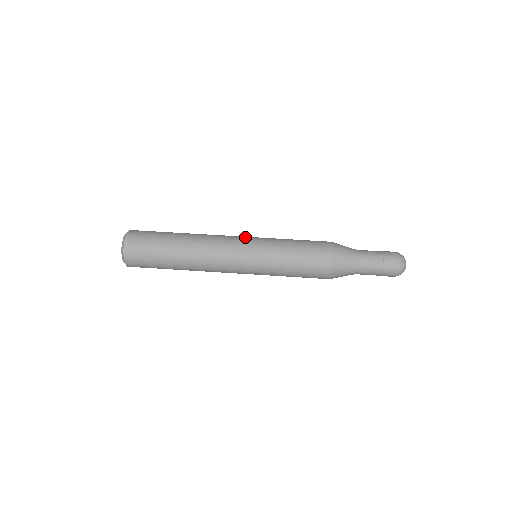
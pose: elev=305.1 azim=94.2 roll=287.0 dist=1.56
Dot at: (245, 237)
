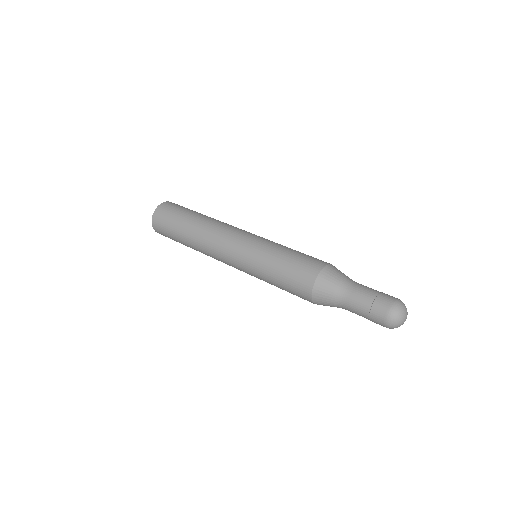
Dot at: (248, 234)
